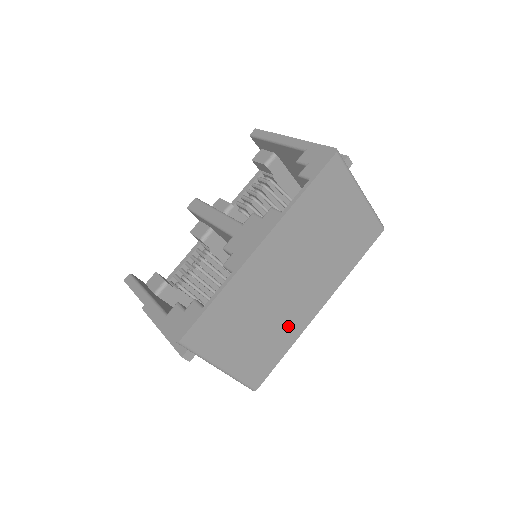
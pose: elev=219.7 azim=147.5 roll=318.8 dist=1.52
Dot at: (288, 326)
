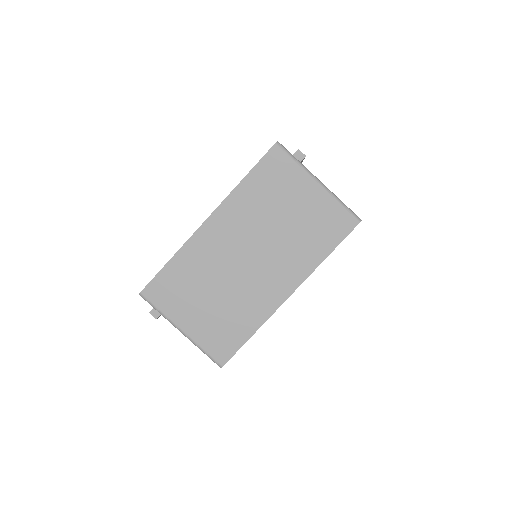
Dot at: (249, 307)
